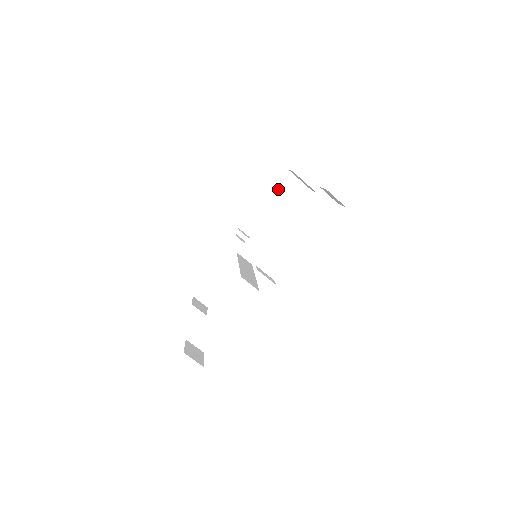
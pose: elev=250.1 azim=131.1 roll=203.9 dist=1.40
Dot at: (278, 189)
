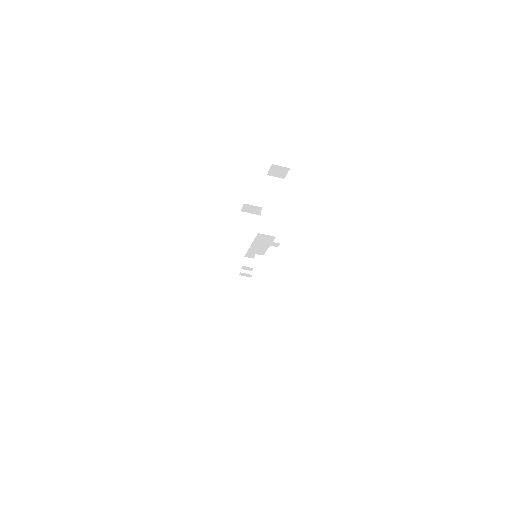
Dot at: (242, 227)
